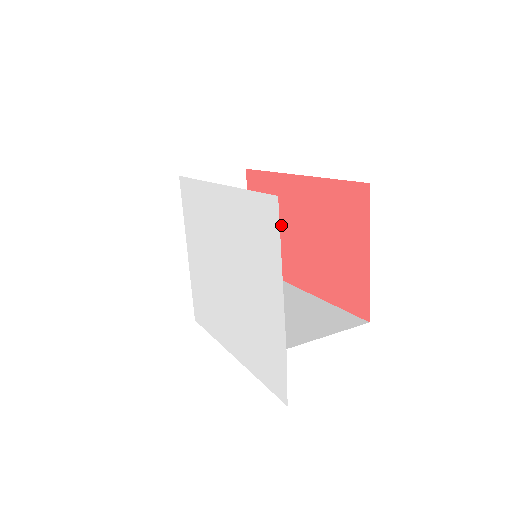
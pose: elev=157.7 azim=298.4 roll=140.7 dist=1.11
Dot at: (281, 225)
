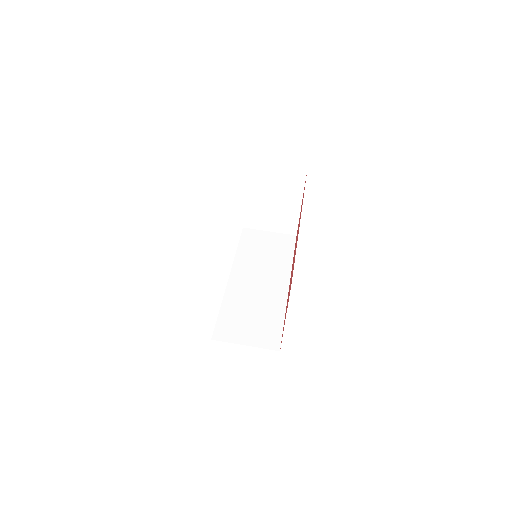
Dot at: occluded
